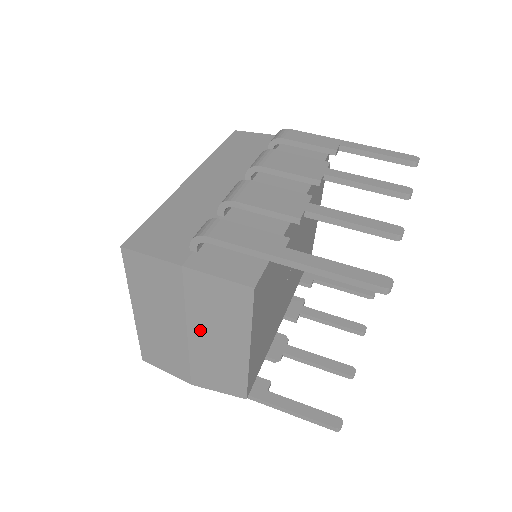
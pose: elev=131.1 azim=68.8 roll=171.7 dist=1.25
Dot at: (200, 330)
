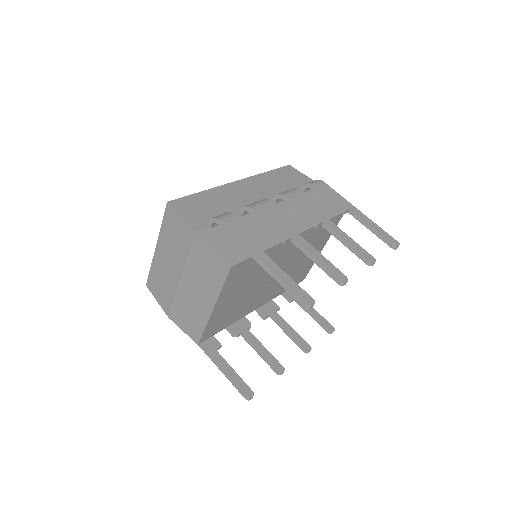
Dot at: (189, 280)
